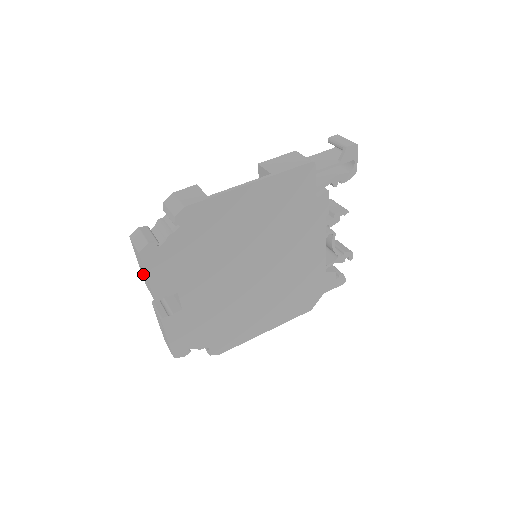
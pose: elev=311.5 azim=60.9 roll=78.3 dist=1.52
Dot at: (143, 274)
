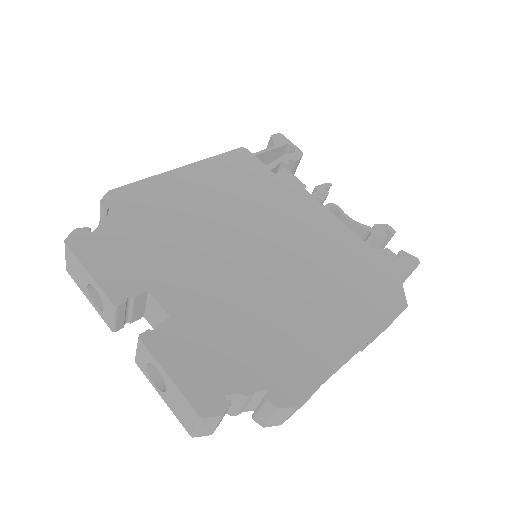
Dot at: (99, 310)
